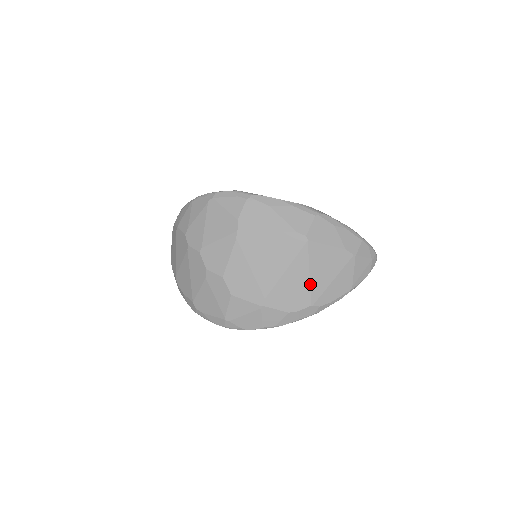
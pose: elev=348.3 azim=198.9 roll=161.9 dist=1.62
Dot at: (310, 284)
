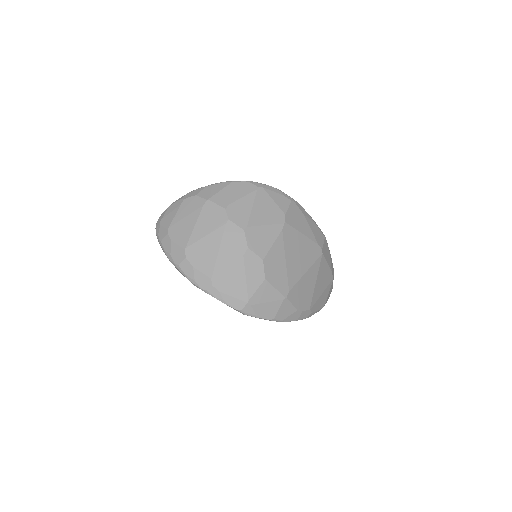
Dot at: (314, 290)
